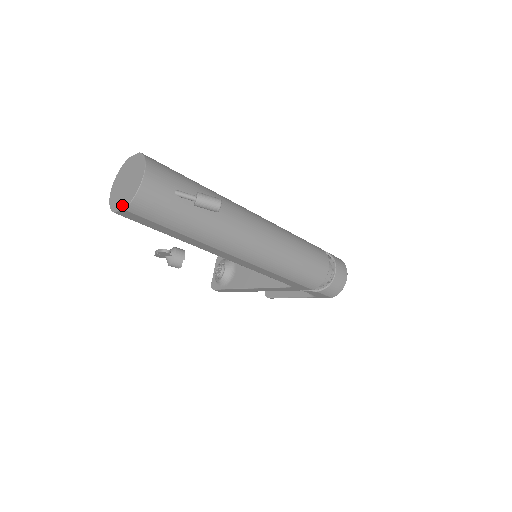
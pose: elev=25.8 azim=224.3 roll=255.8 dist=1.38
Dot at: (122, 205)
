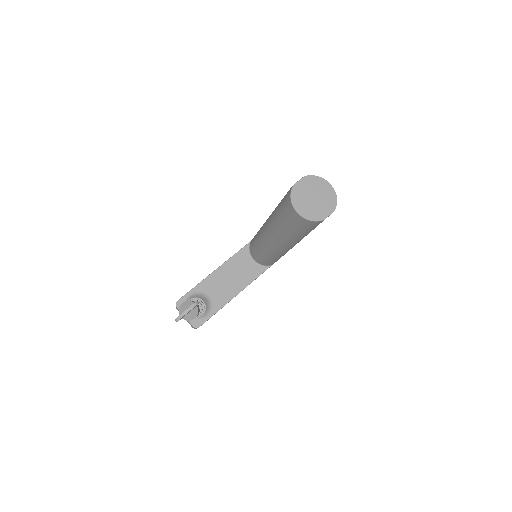
Dot at: (330, 210)
